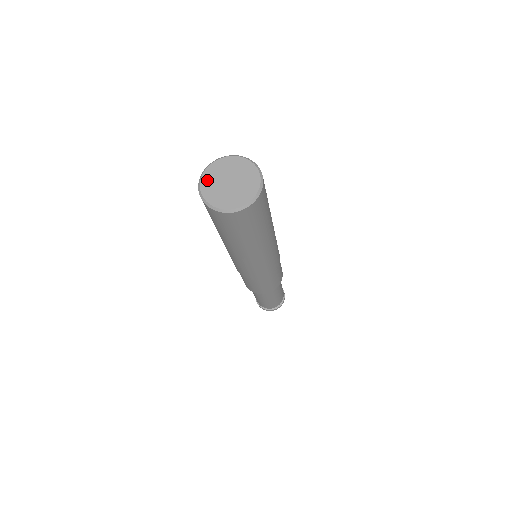
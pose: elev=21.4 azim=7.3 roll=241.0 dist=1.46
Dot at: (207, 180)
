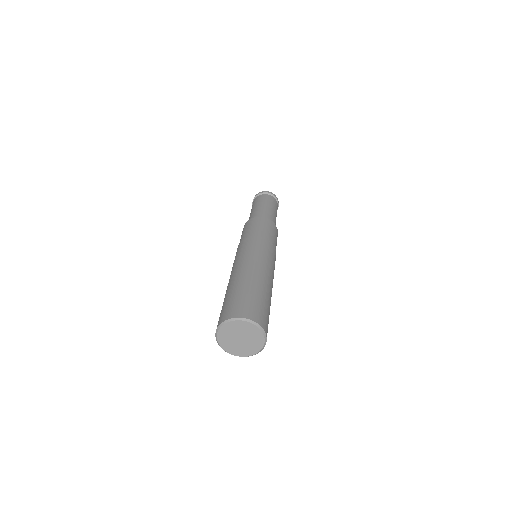
Dot at: (224, 331)
